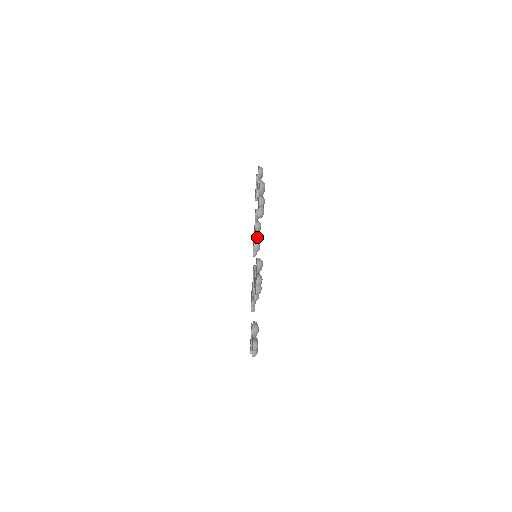
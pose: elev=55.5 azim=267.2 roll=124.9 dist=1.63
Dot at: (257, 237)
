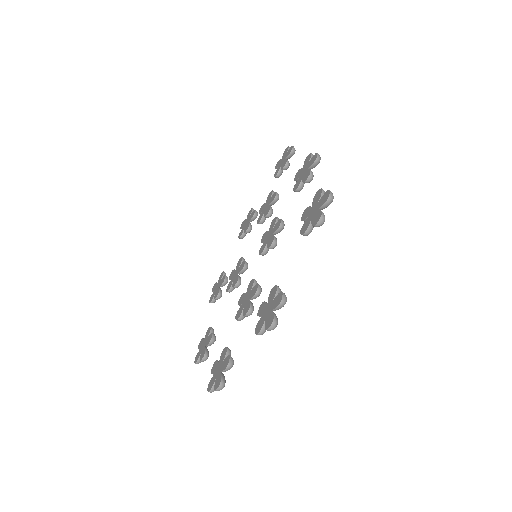
Dot at: (274, 242)
